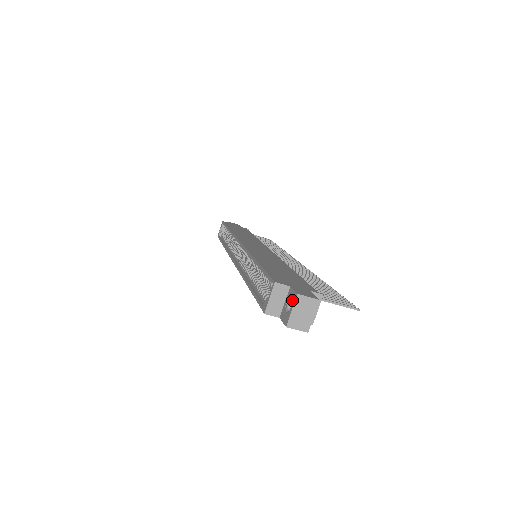
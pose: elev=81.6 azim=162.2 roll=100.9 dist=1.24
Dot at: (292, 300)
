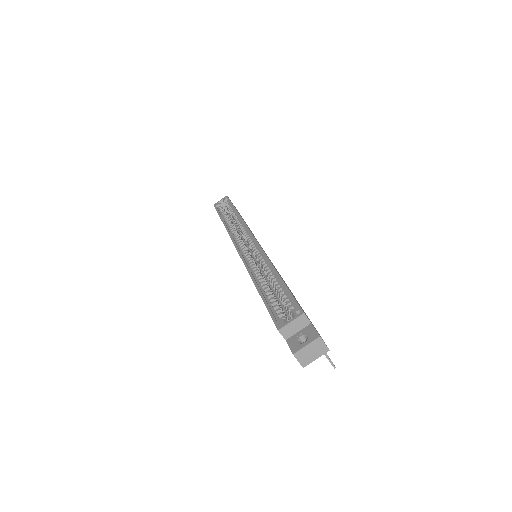
Dot at: (310, 337)
